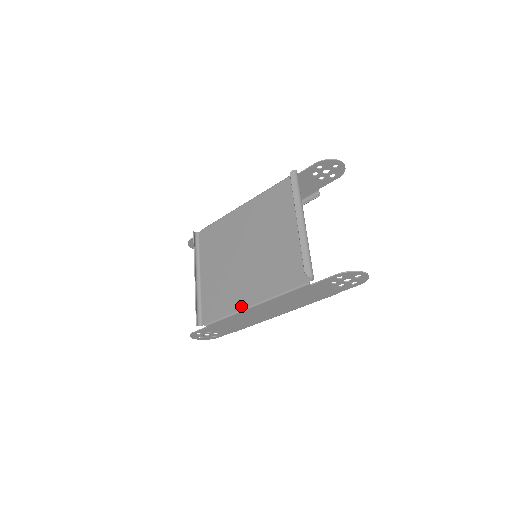
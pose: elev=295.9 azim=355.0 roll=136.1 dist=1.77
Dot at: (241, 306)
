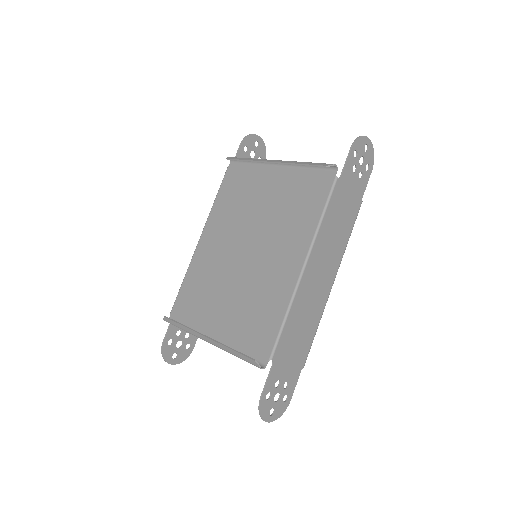
Dot at: (292, 282)
